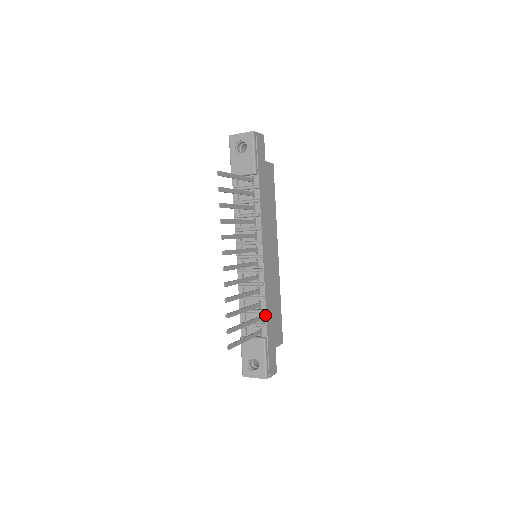
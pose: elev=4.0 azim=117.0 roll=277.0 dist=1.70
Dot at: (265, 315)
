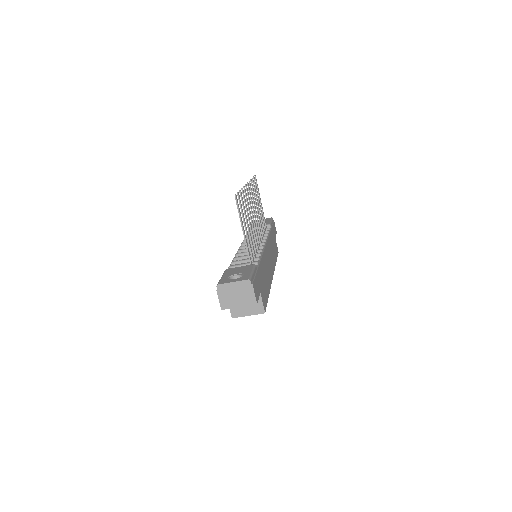
Dot at: (259, 261)
